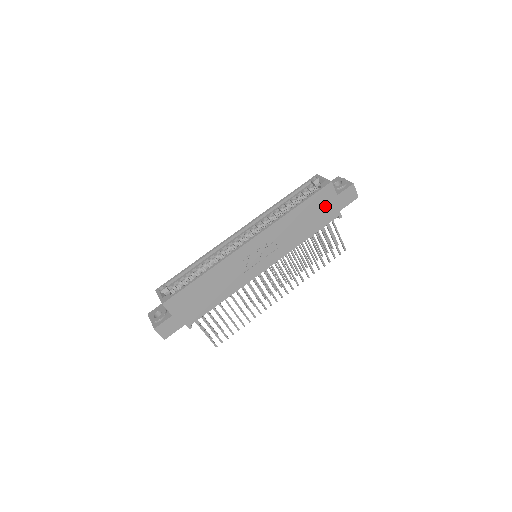
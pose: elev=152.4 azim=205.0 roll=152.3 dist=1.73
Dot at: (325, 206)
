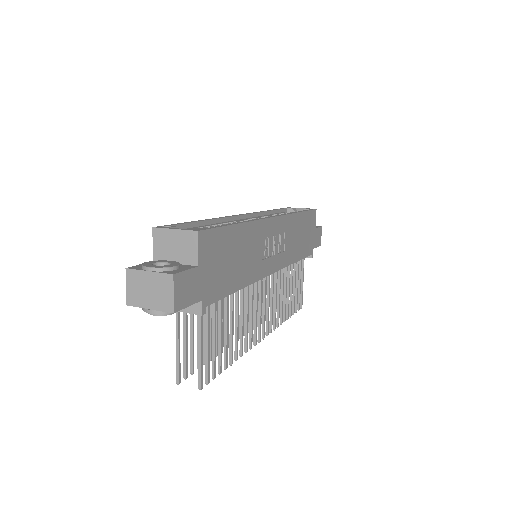
Dot at: (310, 233)
